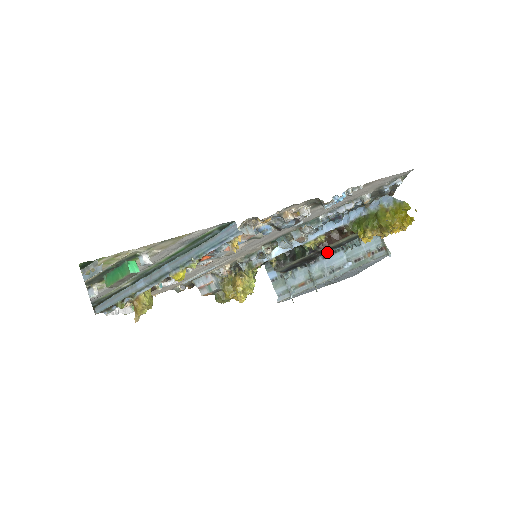
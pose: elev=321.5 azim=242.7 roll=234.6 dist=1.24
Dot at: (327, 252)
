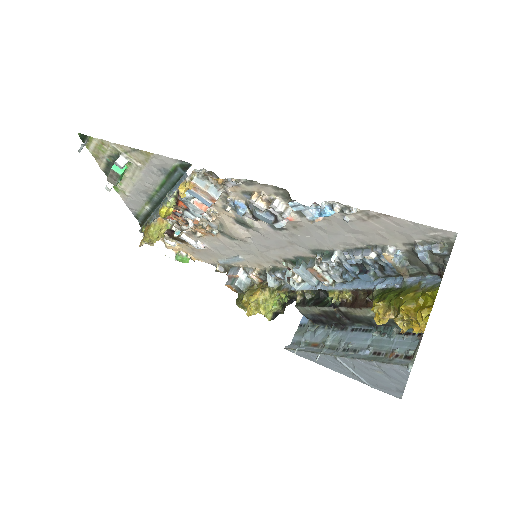
Dot at: (359, 326)
